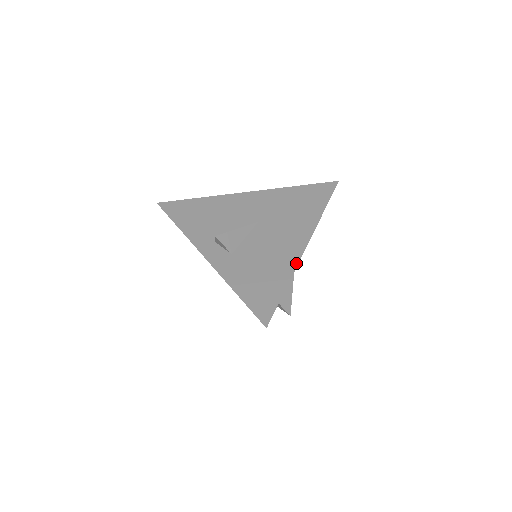
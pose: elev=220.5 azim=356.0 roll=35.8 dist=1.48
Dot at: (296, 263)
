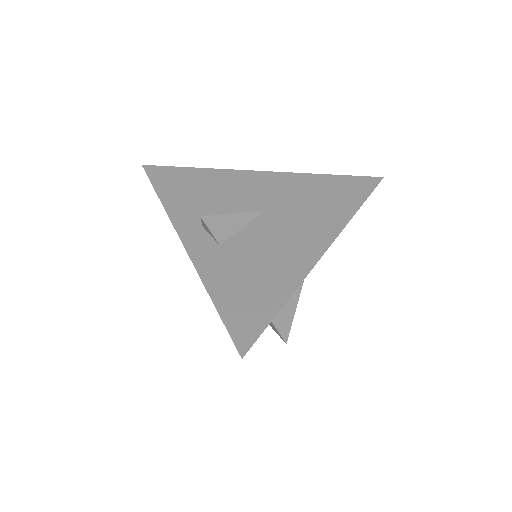
Dot at: (305, 273)
